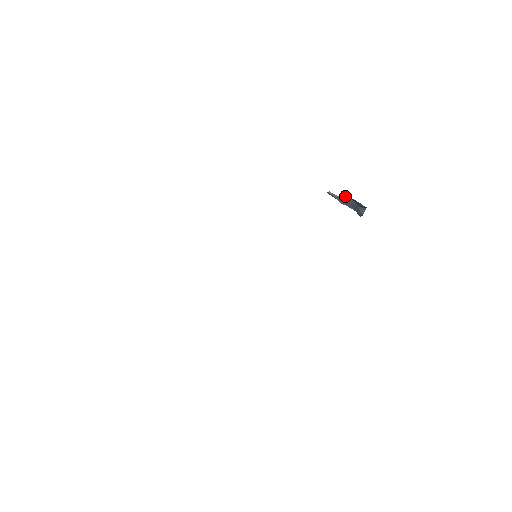
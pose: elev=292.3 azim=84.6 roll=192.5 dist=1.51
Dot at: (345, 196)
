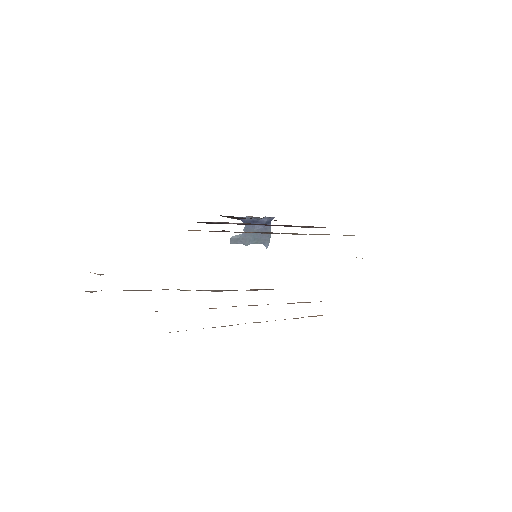
Dot at: occluded
